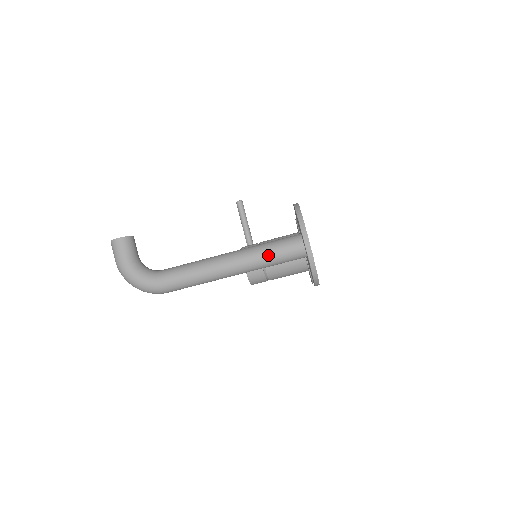
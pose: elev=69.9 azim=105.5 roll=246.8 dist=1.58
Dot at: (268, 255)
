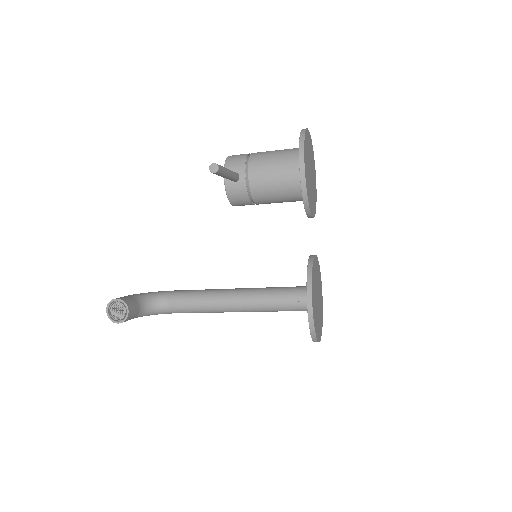
Dot at: (277, 311)
